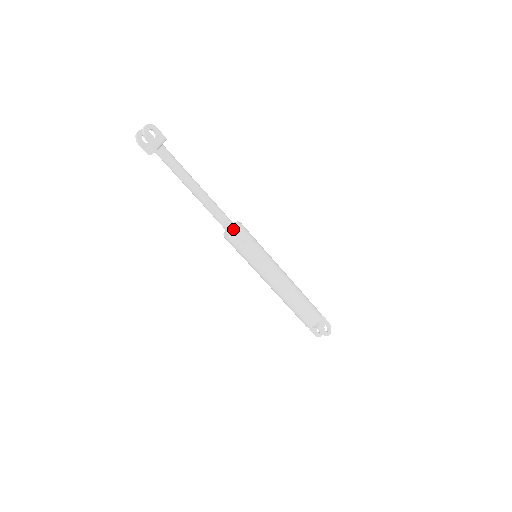
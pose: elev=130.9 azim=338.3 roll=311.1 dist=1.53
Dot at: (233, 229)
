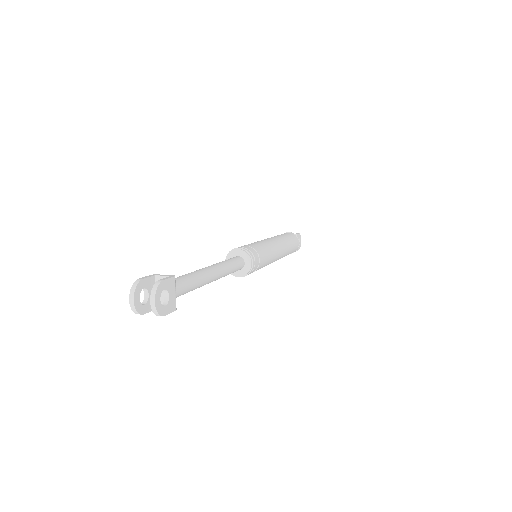
Dot at: (244, 268)
